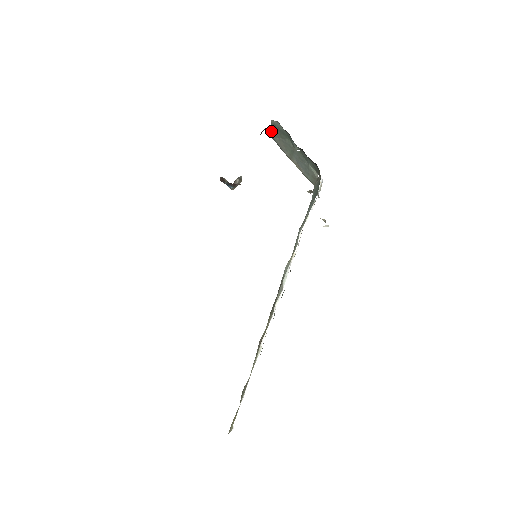
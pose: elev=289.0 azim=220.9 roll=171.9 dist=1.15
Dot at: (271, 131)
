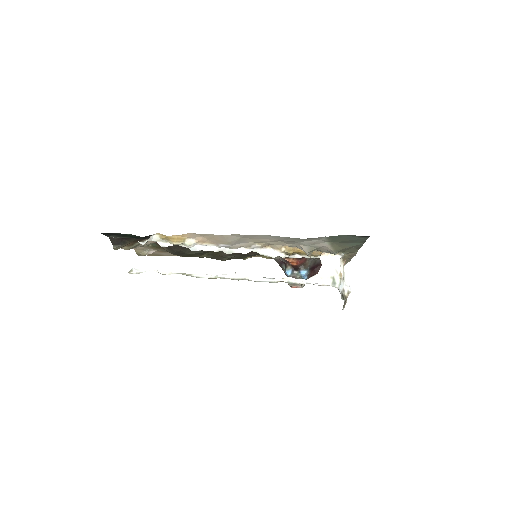
Dot at: occluded
